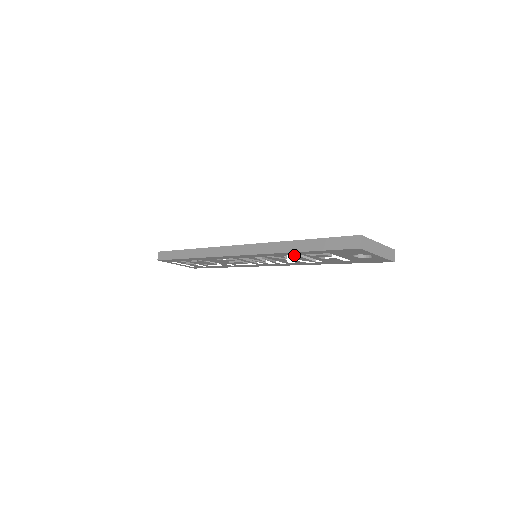
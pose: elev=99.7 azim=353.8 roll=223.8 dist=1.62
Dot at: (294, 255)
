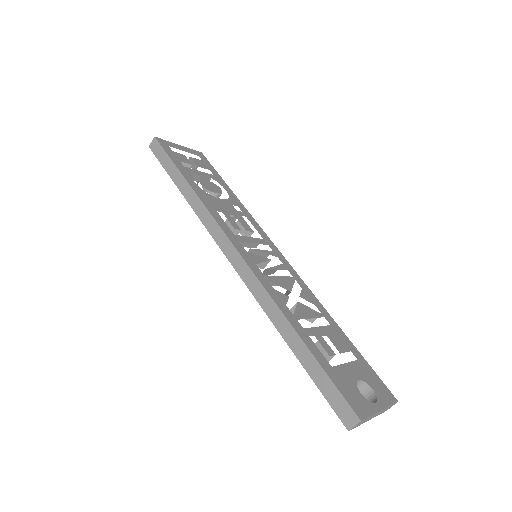
Dot at: occluded
